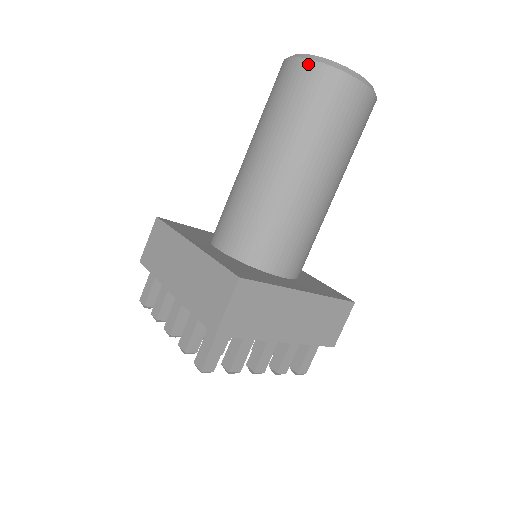
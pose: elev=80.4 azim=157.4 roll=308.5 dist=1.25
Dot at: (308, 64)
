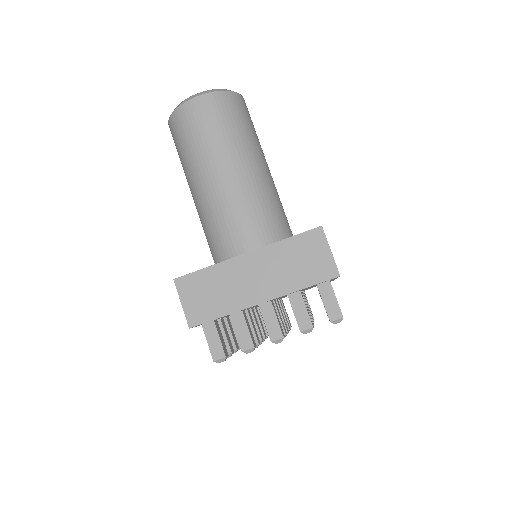
Dot at: (211, 96)
